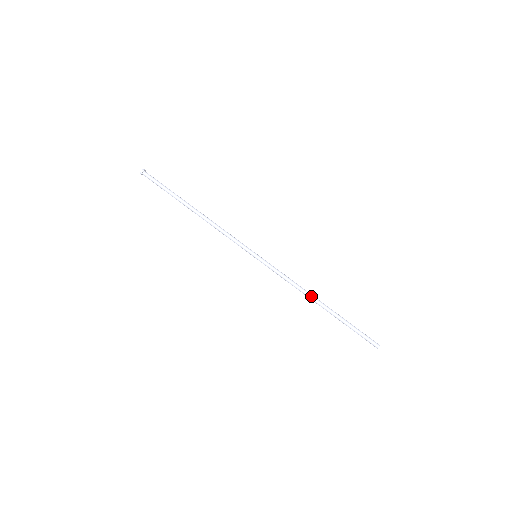
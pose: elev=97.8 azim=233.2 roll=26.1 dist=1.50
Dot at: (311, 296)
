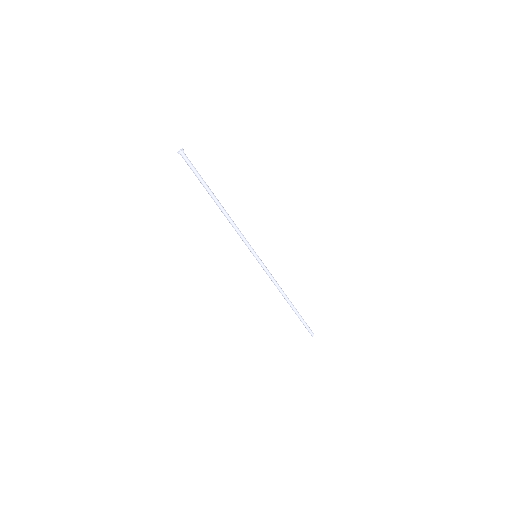
Dot at: (284, 296)
